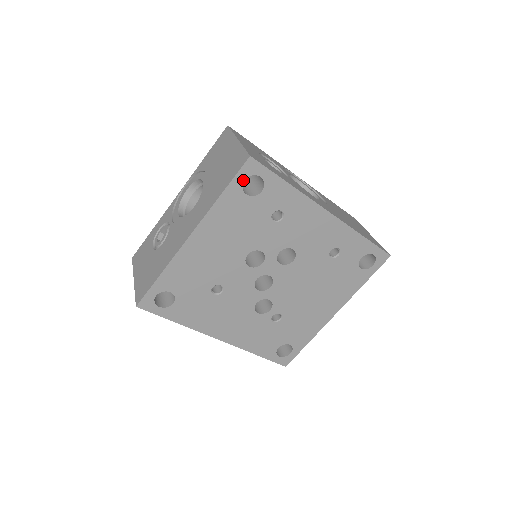
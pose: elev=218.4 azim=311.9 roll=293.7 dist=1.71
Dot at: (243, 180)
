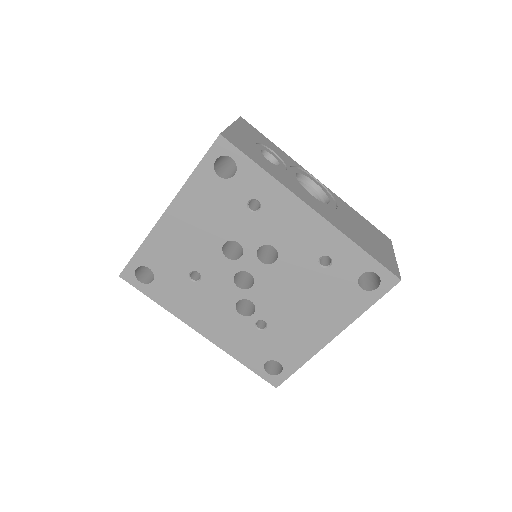
Dot at: (214, 160)
